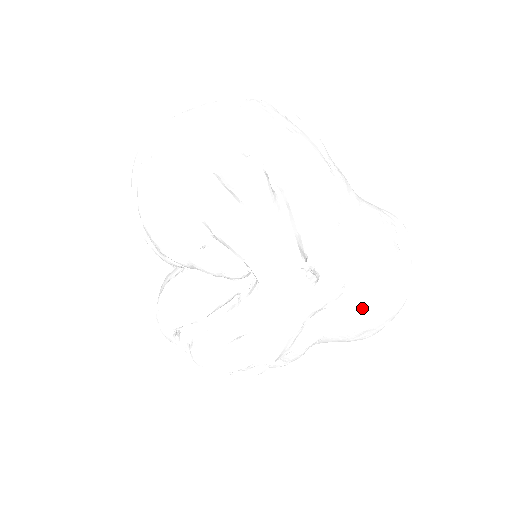
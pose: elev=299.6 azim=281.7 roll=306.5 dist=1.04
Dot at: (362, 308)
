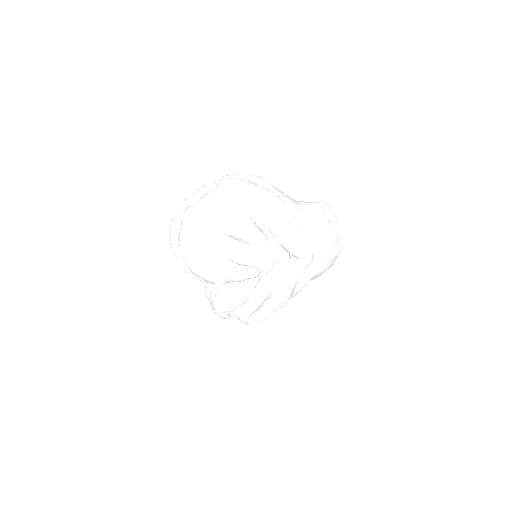
Dot at: (325, 261)
